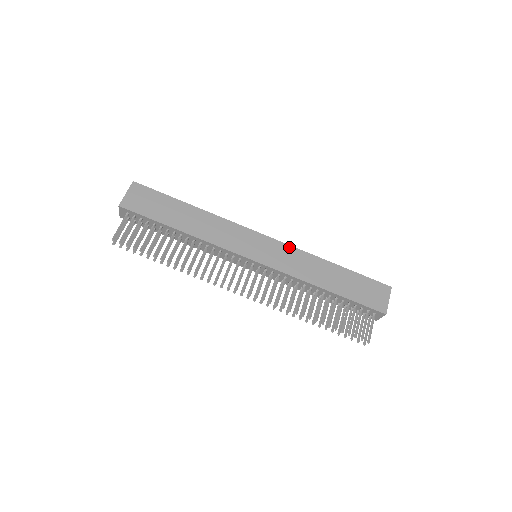
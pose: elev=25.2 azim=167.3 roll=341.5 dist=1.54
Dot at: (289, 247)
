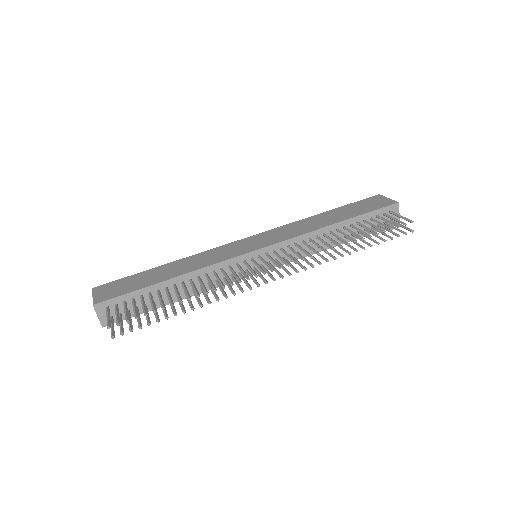
Dot at: (275, 229)
